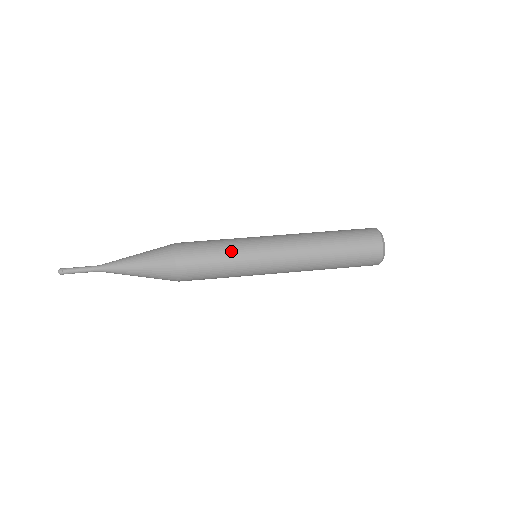
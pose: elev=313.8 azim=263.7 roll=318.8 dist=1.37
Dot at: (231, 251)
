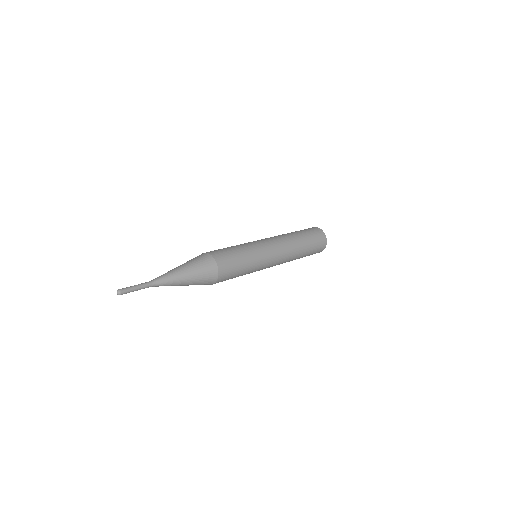
Dot at: occluded
